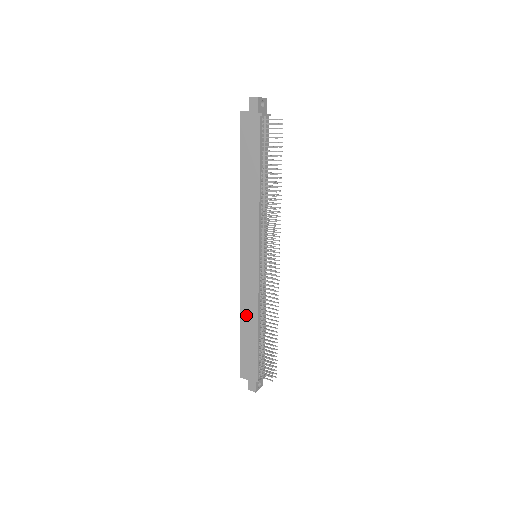
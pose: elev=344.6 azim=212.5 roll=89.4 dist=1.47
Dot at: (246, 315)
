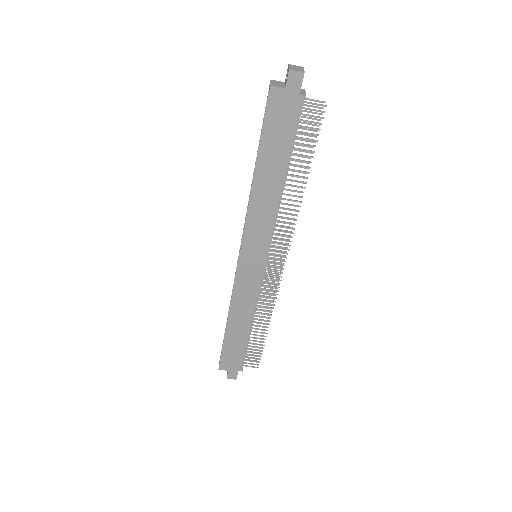
Dot at: (237, 316)
